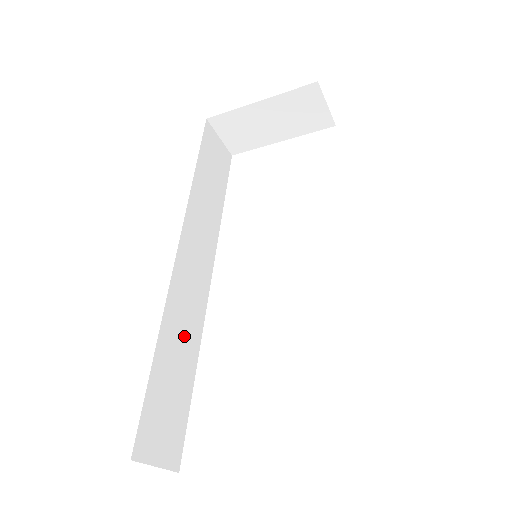
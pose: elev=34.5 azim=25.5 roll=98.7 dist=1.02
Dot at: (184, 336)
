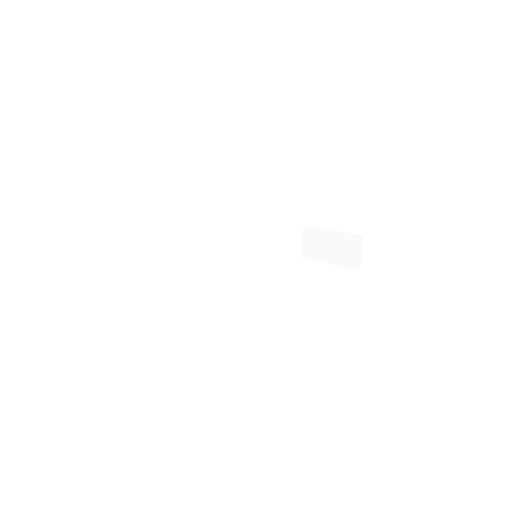
Dot at: (192, 255)
